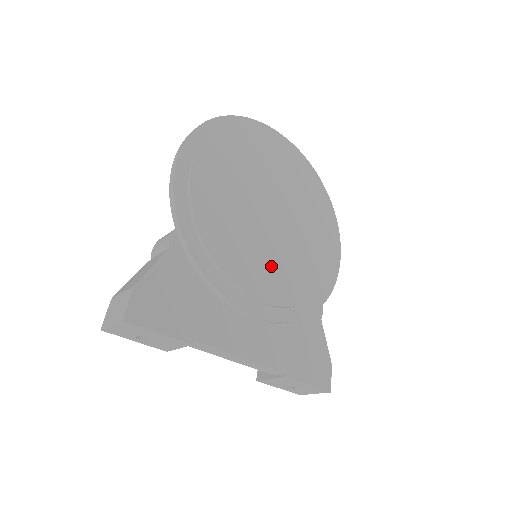
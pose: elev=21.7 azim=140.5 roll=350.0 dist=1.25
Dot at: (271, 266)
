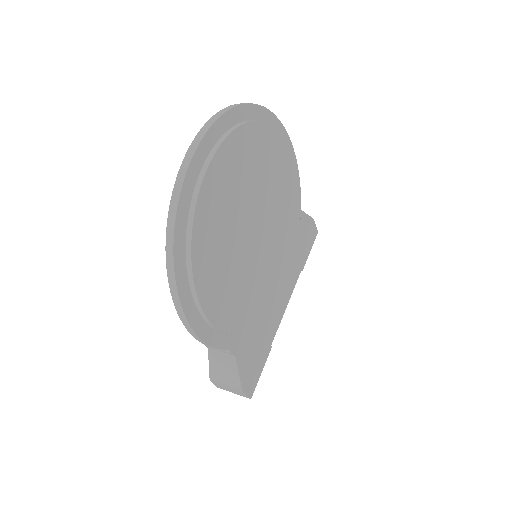
Dot at: (277, 260)
